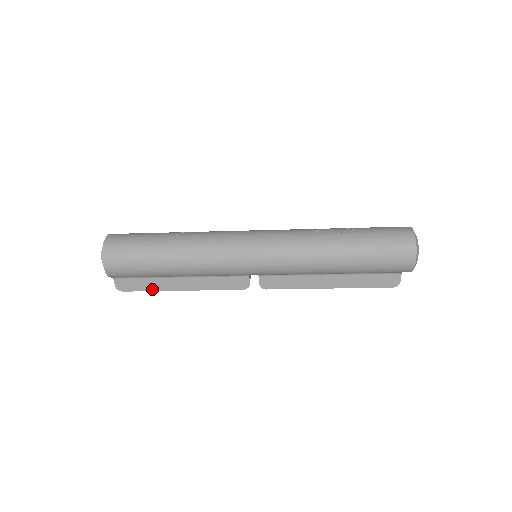
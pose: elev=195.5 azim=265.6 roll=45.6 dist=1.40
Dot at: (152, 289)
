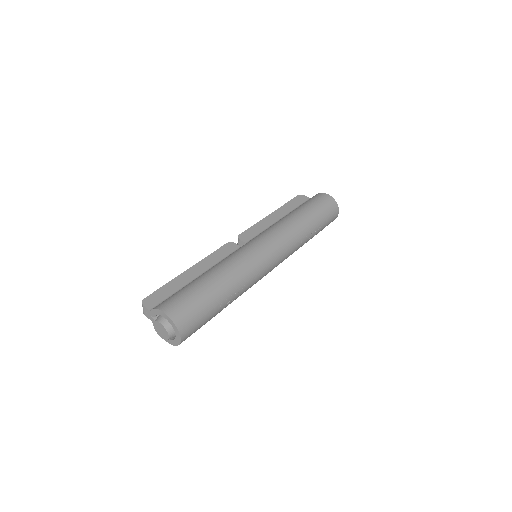
Dot at: occluded
